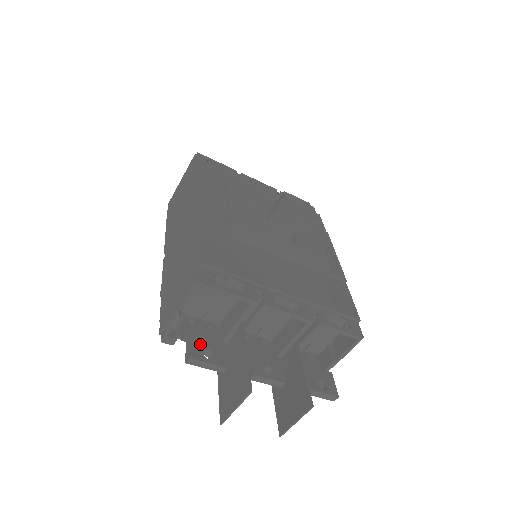
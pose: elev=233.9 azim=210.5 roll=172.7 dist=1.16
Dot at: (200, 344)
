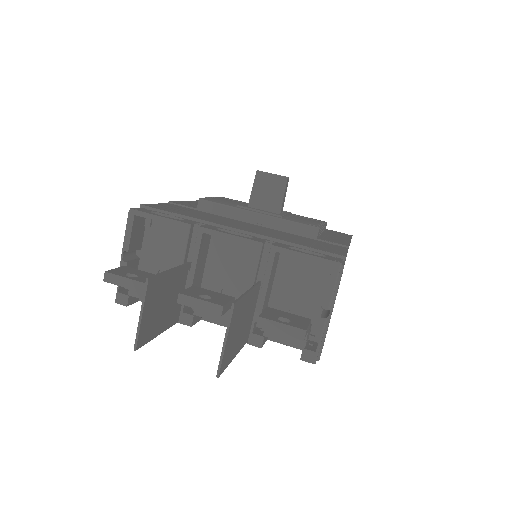
Dot at: (128, 271)
